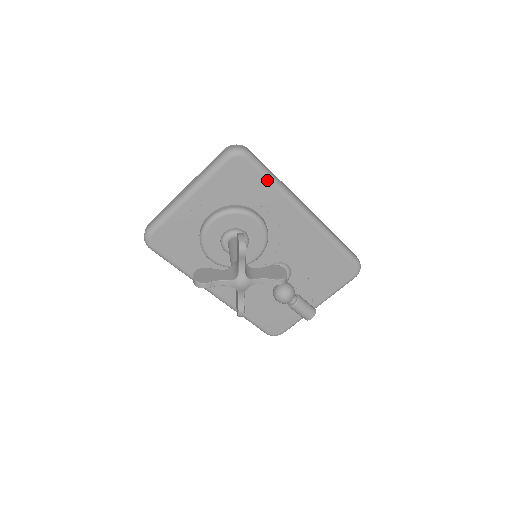
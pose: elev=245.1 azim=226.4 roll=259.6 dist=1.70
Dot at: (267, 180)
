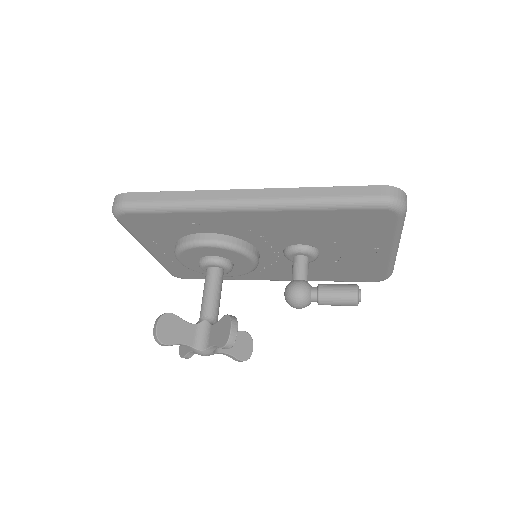
Dot at: (166, 213)
